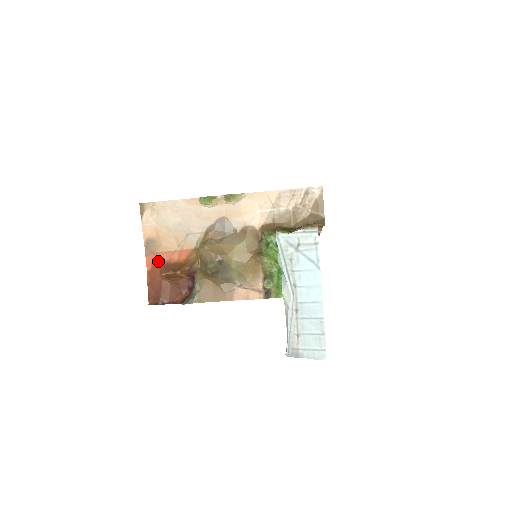
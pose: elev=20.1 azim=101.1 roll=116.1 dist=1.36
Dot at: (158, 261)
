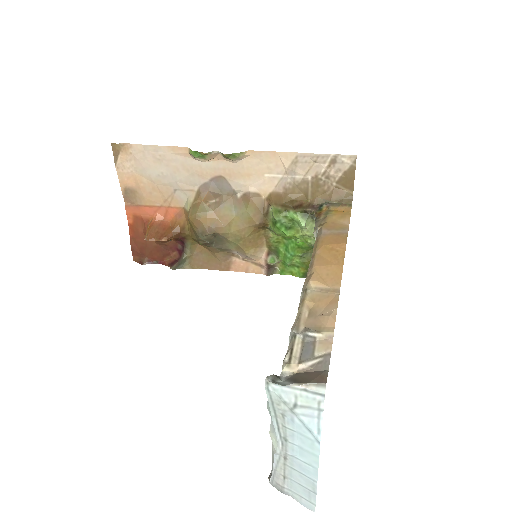
Dot at: (140, 215)
